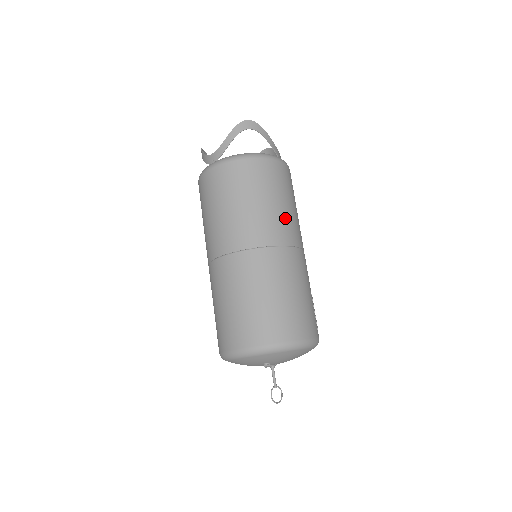
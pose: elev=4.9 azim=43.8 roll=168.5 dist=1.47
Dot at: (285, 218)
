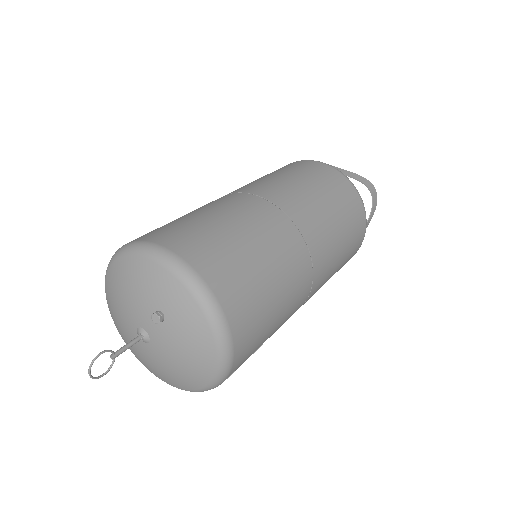
Dot at: (332, 263)
